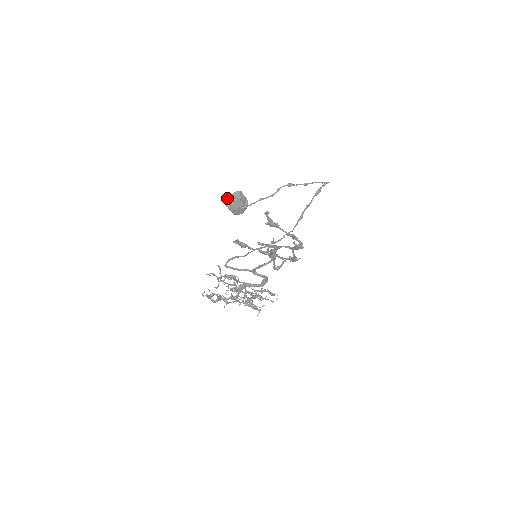
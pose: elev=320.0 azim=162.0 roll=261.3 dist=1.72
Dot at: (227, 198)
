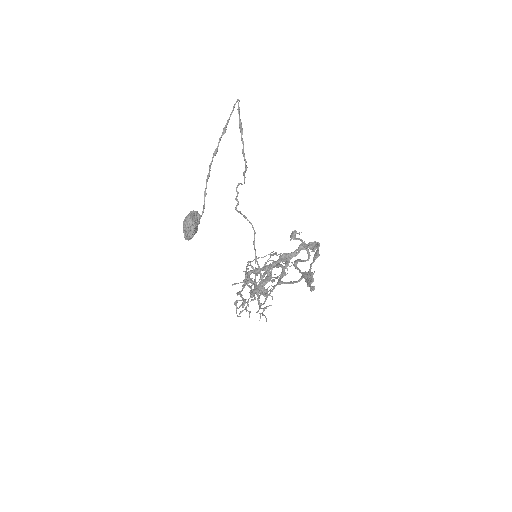
Dot at: (185, 236)
